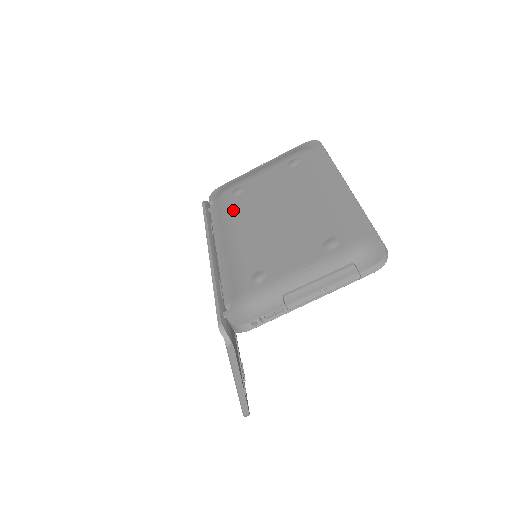
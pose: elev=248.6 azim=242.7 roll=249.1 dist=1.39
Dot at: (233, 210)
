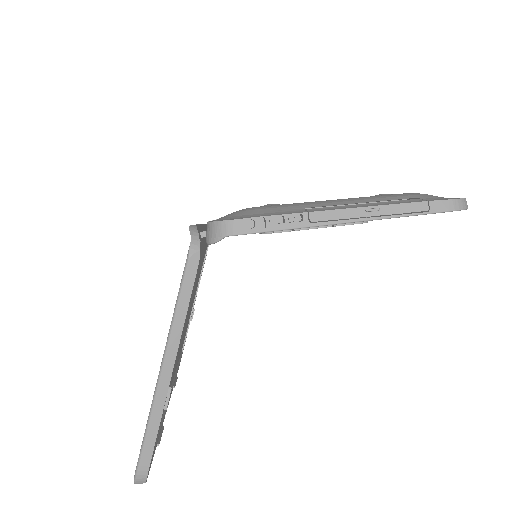
Dot at: occluded
